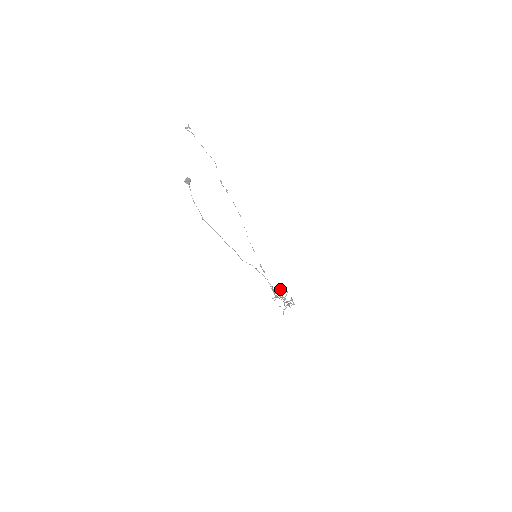
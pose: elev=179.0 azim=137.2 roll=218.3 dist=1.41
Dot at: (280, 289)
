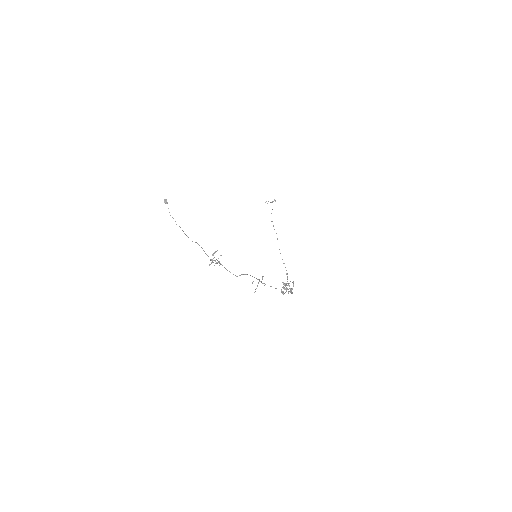
Dot at: (213, 254)
